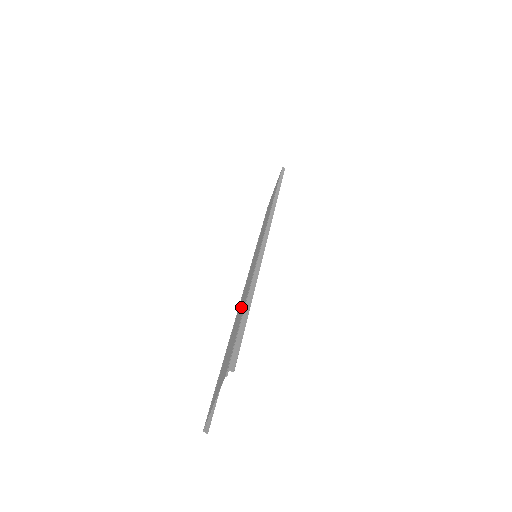
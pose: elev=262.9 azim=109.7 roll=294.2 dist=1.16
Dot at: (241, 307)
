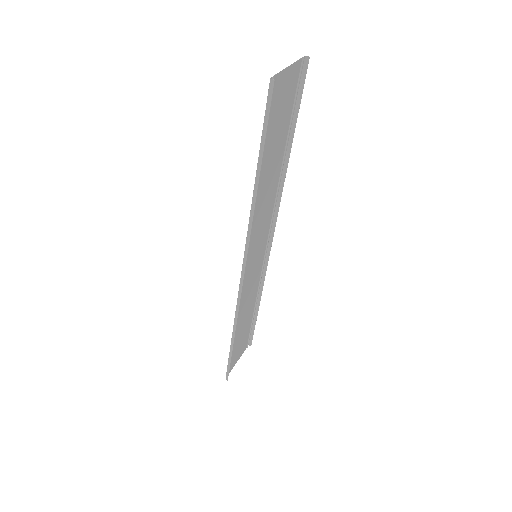
Dot at: (270, 179)
